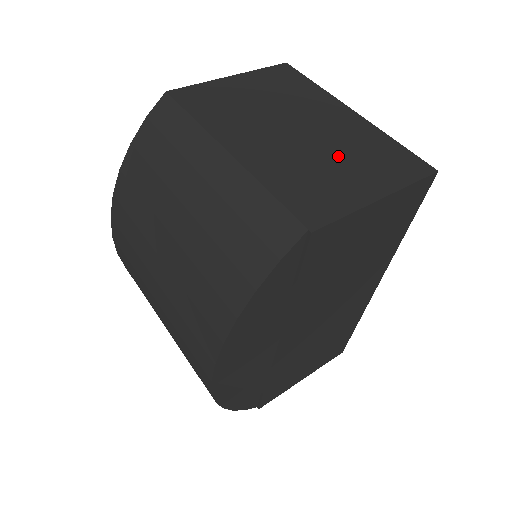
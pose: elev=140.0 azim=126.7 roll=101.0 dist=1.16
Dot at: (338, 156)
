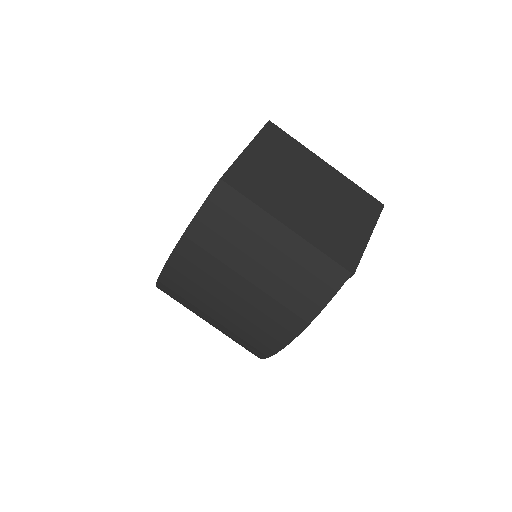
Dot at: (339, 210)
